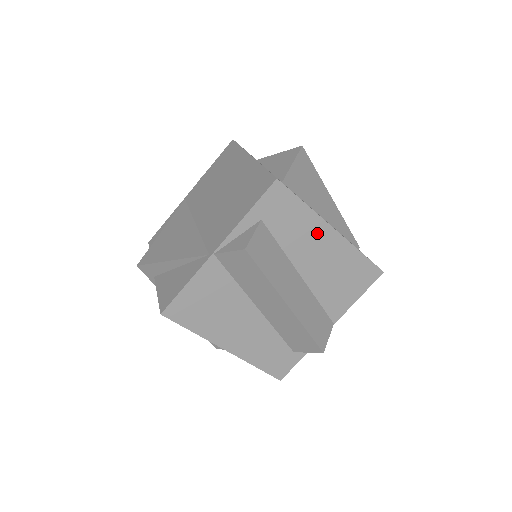
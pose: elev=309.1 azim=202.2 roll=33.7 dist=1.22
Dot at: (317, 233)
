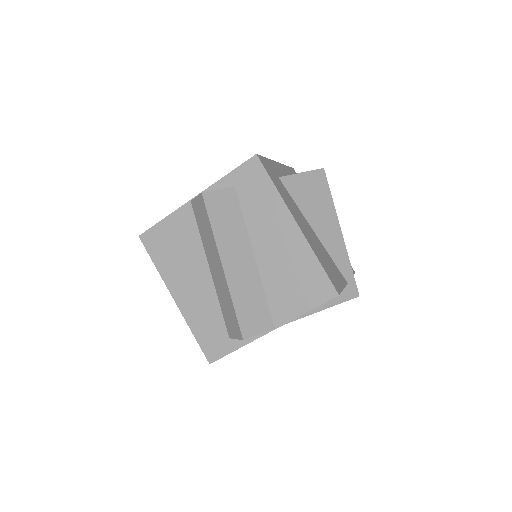
Dot at: (279, 220)
